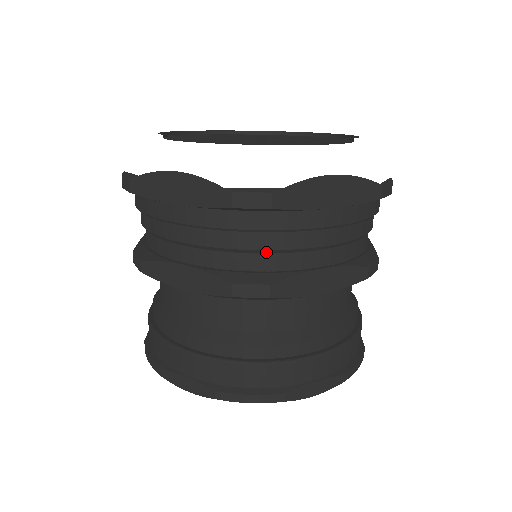
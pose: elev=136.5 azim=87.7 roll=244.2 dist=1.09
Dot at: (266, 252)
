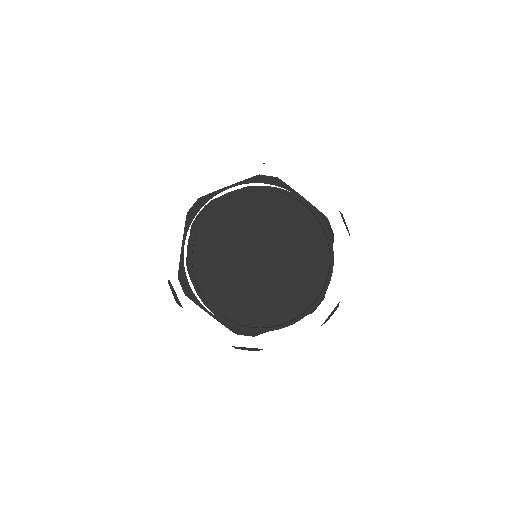
Dot at: occluded
